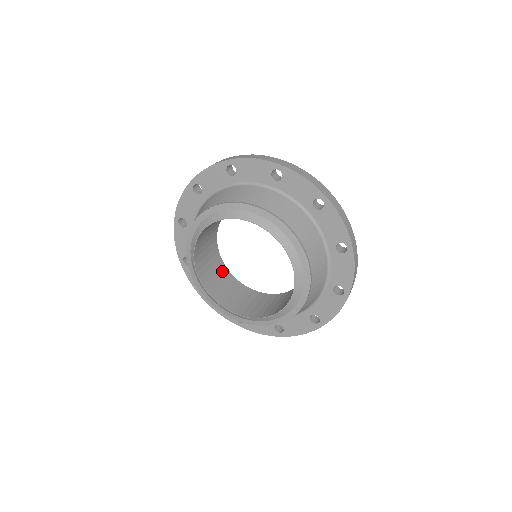
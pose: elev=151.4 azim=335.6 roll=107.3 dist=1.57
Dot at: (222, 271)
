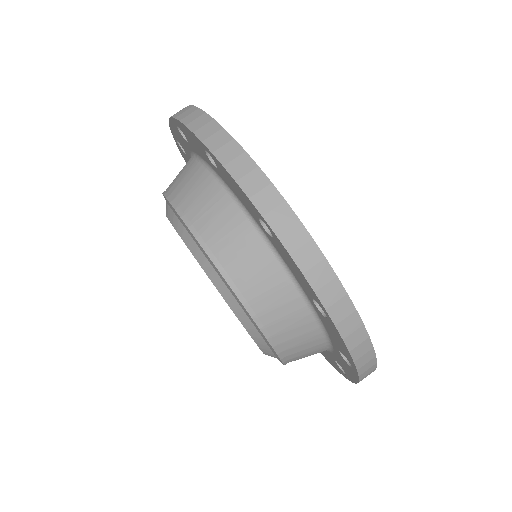
Dot at: occluded
